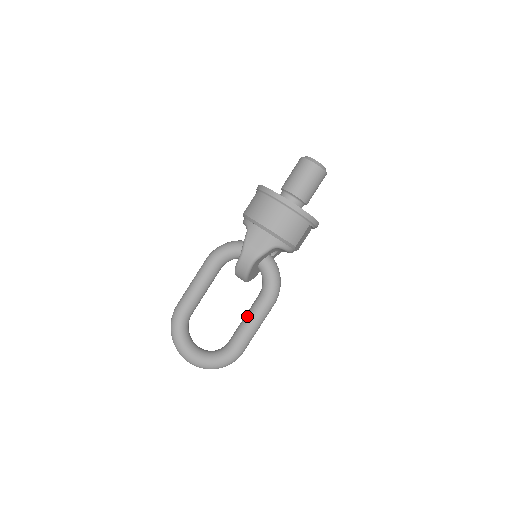
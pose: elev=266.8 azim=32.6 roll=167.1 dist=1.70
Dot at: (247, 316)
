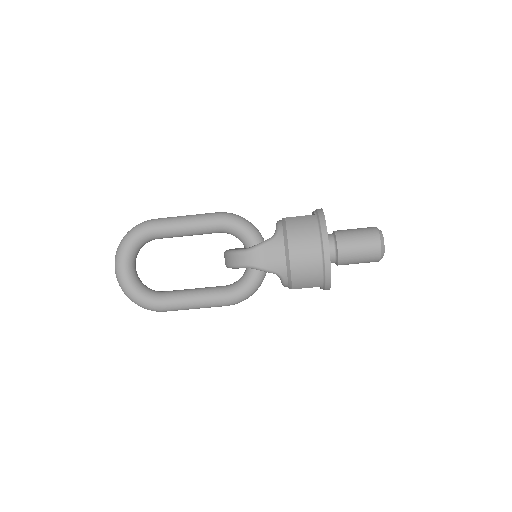
Dot at: (198, 292)
